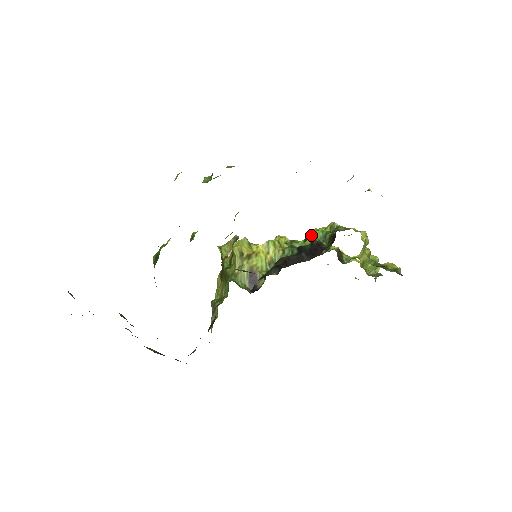
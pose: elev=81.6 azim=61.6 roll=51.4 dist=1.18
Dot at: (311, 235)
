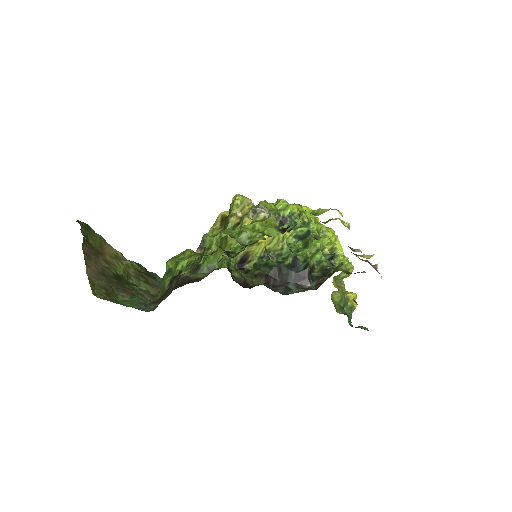
Dot at: (312, 246)
